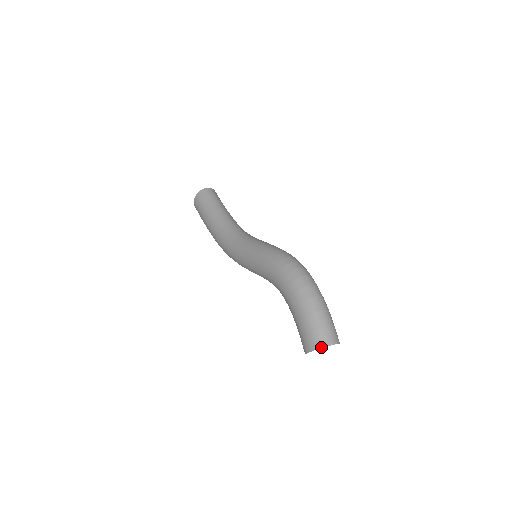
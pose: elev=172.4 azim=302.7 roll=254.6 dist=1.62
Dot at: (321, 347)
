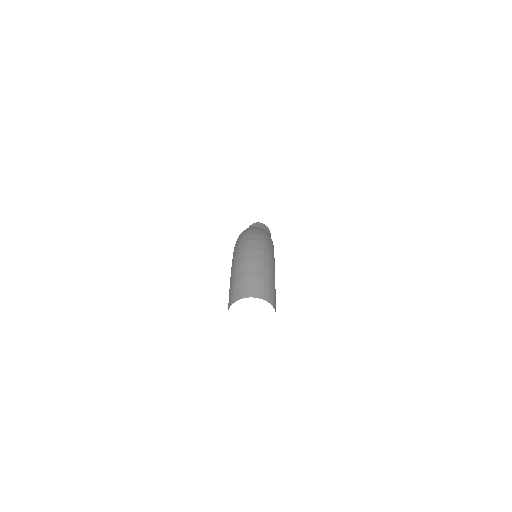
Dot at: (233, 302)
